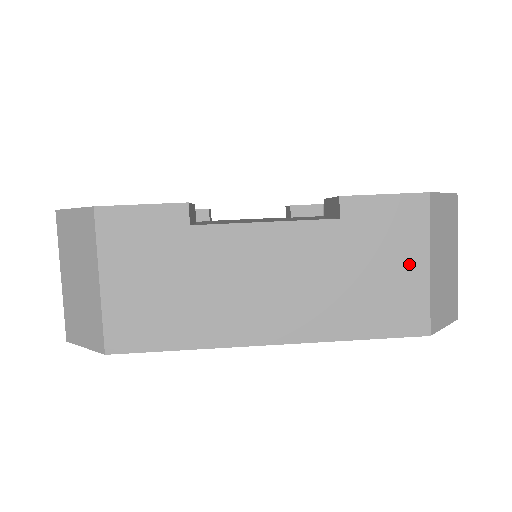
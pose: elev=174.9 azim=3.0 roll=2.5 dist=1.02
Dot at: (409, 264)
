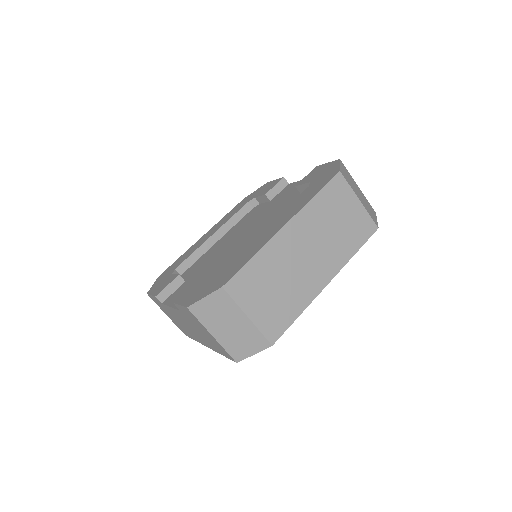
Dot at: (208, 333)
